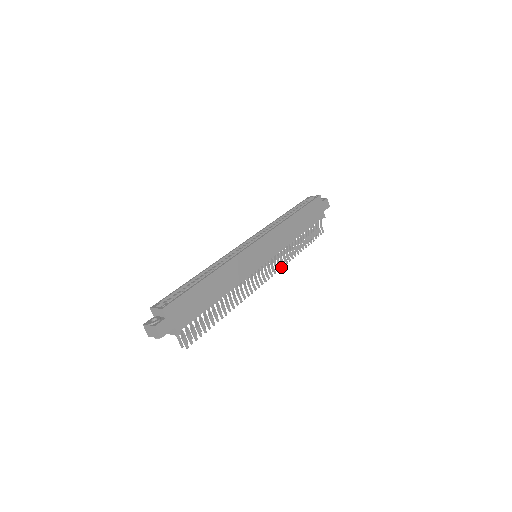
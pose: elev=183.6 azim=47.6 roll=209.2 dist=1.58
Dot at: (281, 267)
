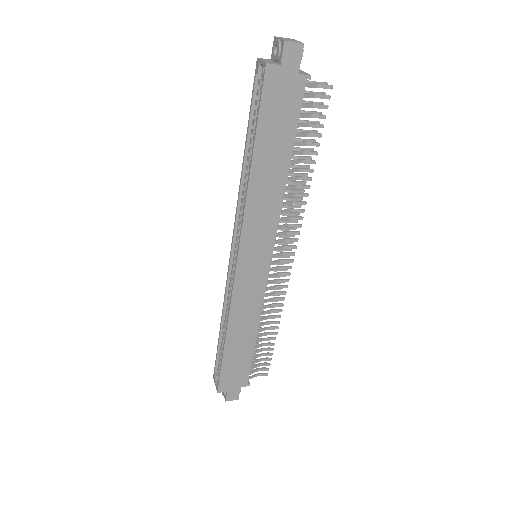
Dot at: (299, 226)
